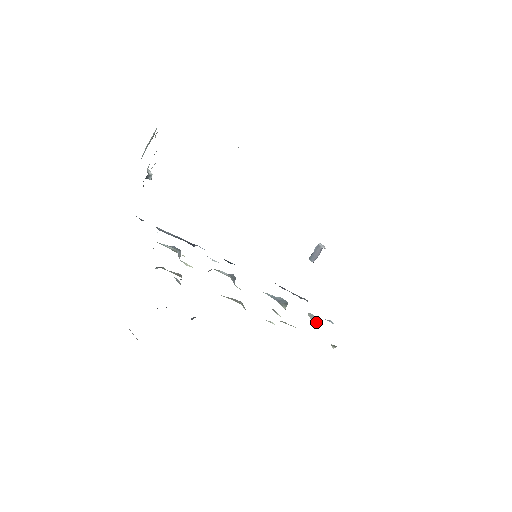
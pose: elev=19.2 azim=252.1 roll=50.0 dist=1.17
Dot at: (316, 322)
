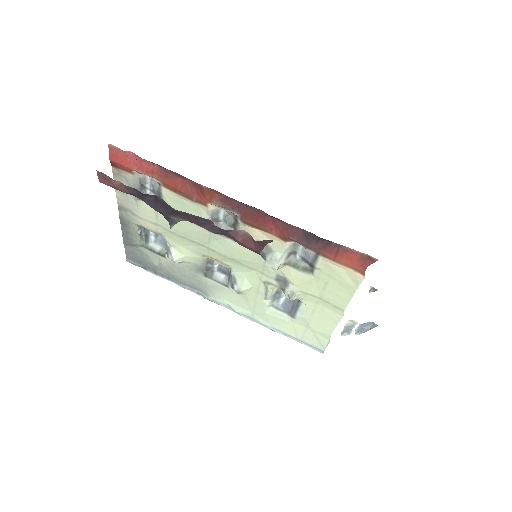
Dot at: (351, 323)
